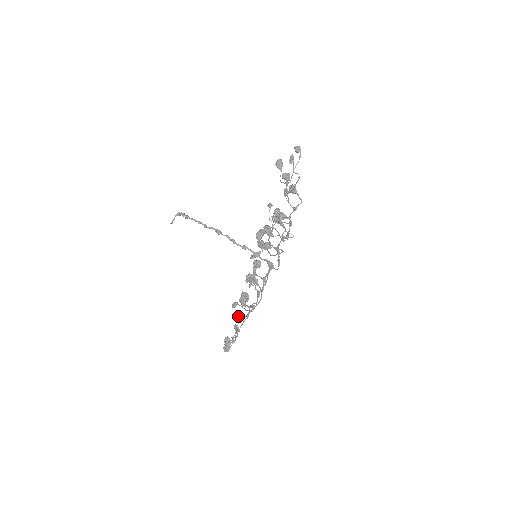
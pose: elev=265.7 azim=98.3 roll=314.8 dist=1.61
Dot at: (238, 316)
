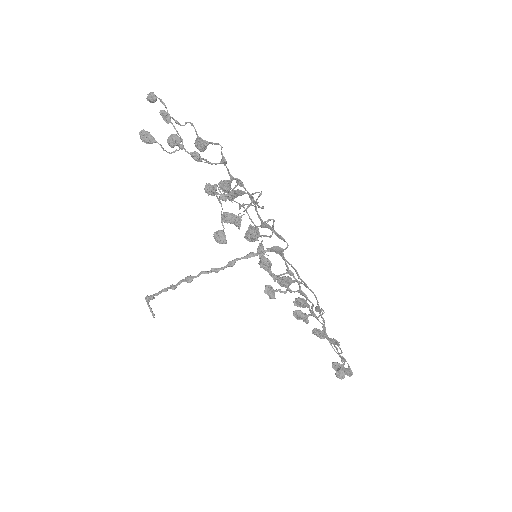
Dot at: (317, 331)
